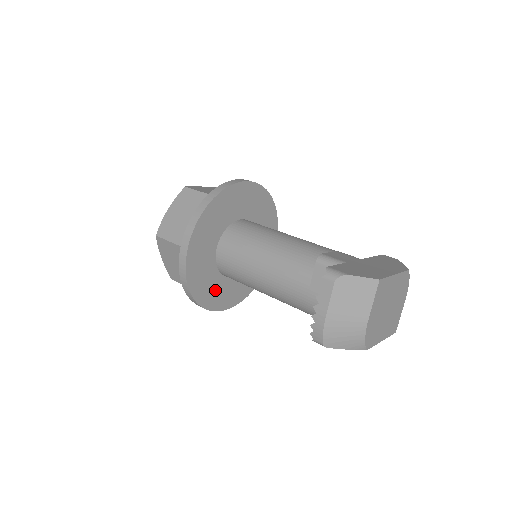
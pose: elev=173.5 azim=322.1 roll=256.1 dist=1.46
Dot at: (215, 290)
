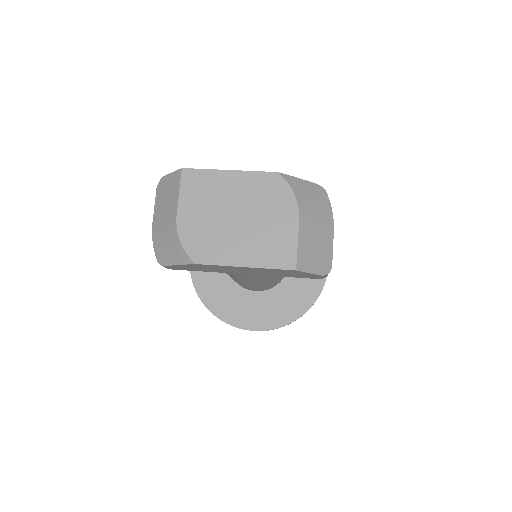
Dot at: (234, 302)
